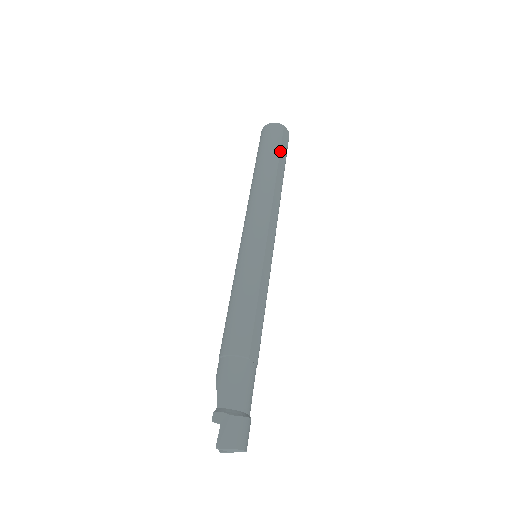
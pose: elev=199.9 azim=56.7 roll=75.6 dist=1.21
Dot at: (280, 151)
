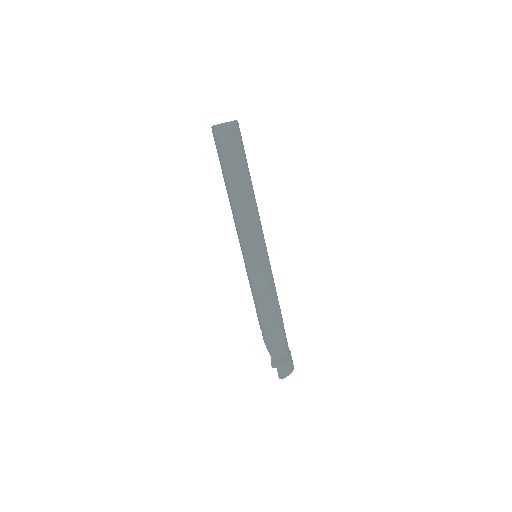
Dot at: (238, 158)
